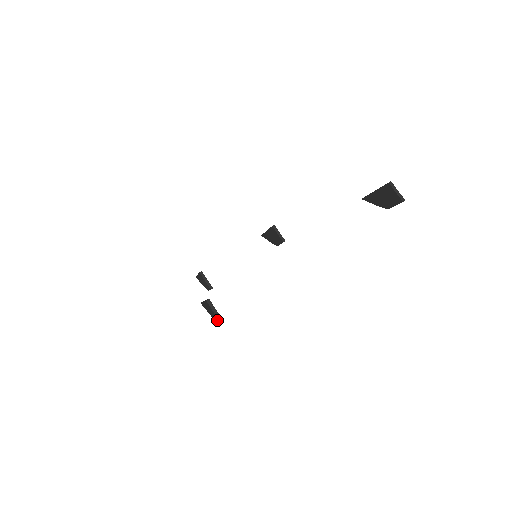
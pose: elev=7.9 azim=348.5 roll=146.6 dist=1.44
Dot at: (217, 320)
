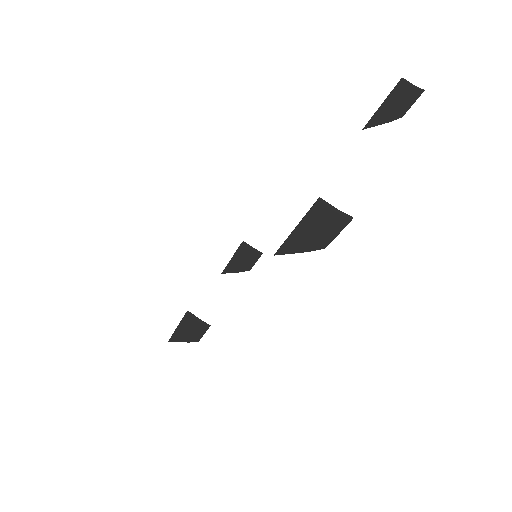
Dot at: (335, 229)
